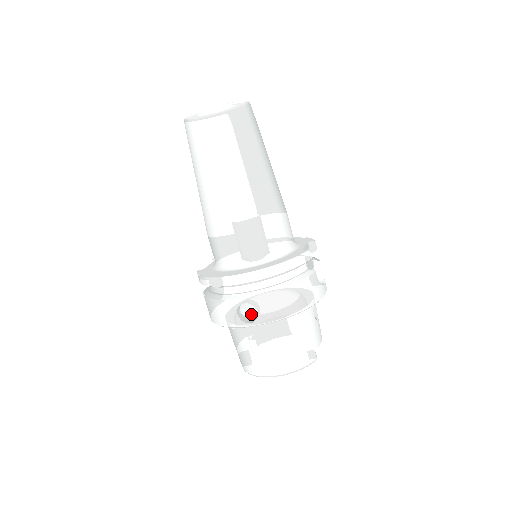
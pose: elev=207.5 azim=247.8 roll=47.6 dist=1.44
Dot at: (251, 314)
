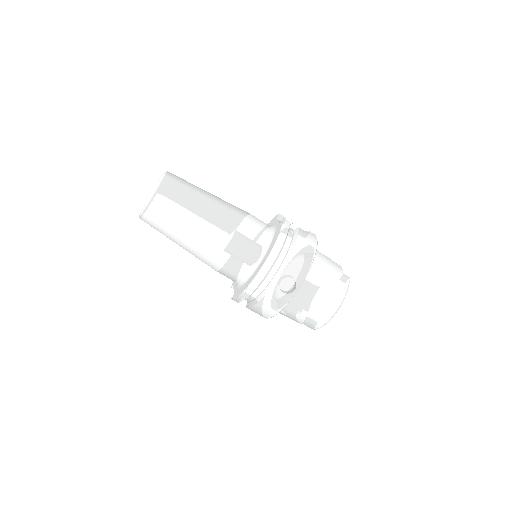
Dot at: (290, 285)
